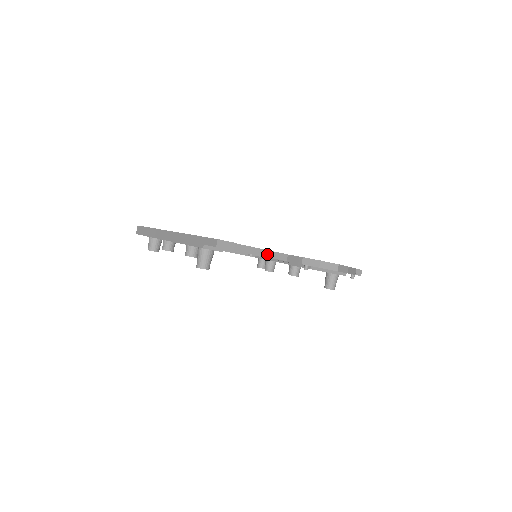
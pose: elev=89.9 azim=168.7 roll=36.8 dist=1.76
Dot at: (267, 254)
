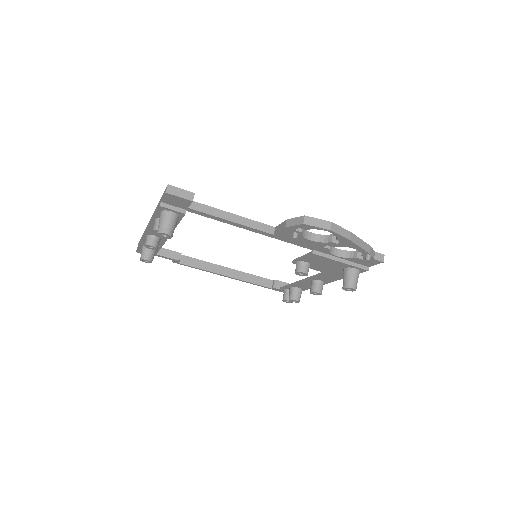
Dot at: (245, 222)
